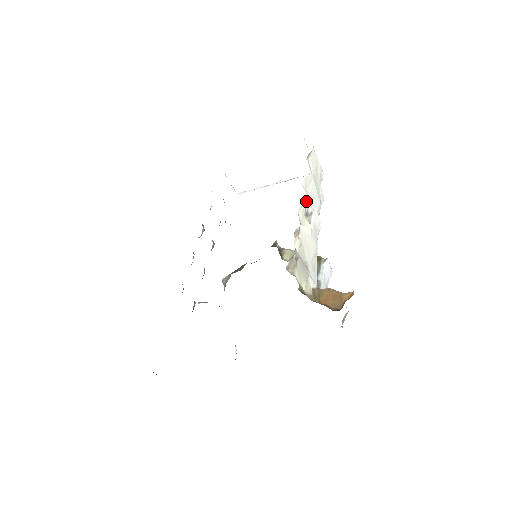
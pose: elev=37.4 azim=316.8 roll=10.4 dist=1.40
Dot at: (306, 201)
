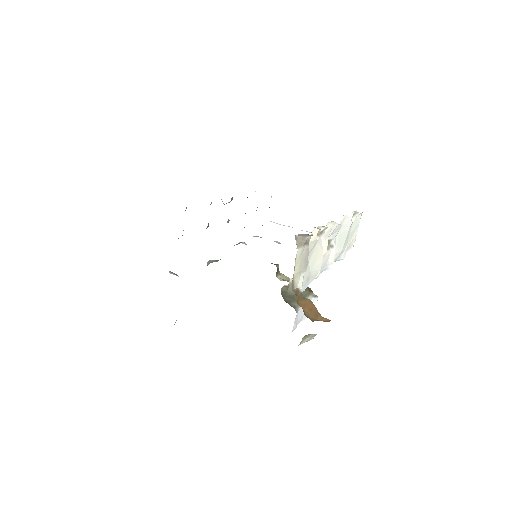
Dot at: (337, 228)
